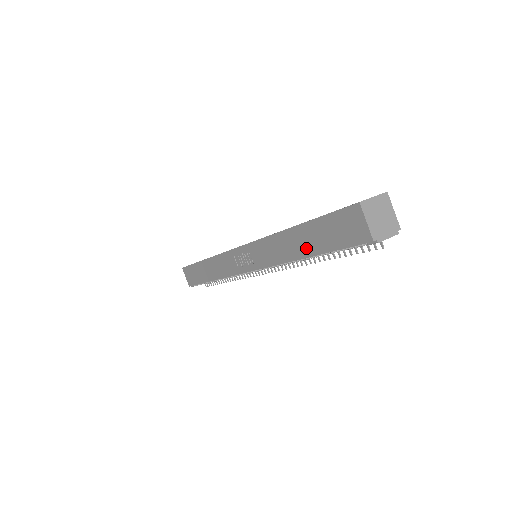
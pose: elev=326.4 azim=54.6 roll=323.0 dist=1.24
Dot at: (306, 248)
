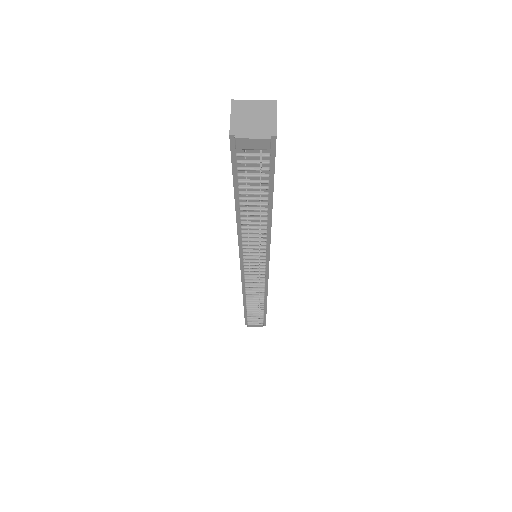
Dot at: occluded
